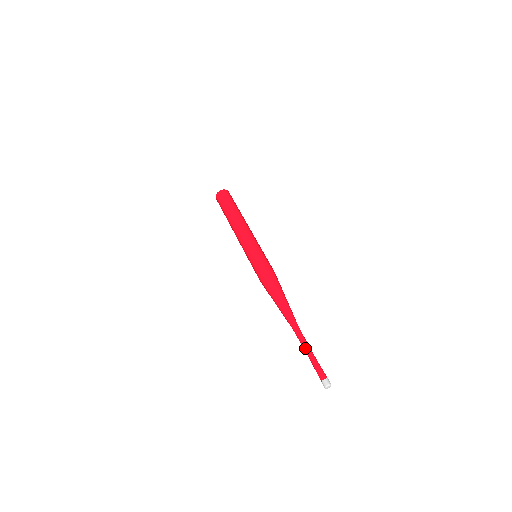
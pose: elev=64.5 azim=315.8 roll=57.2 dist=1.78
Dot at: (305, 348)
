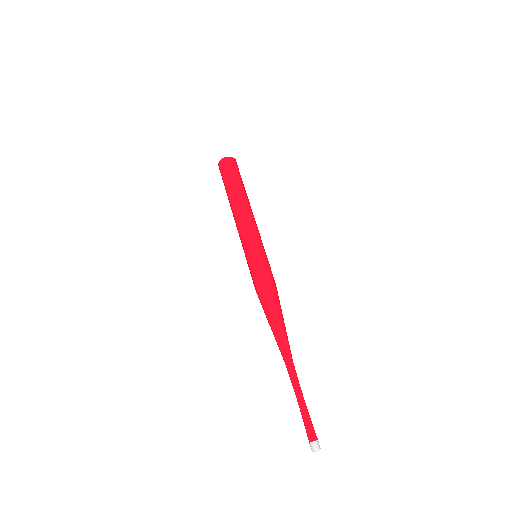
Dot at: (296, 394)
